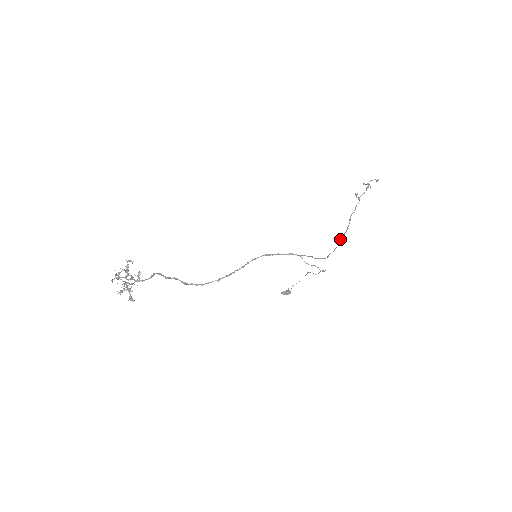
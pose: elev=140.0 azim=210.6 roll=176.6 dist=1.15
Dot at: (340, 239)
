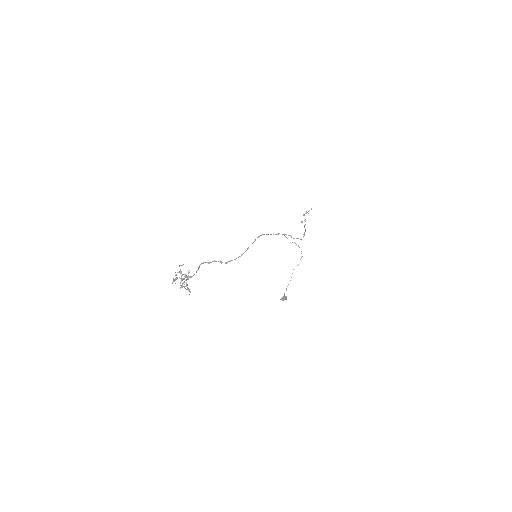
Dot at: (304, 233)
